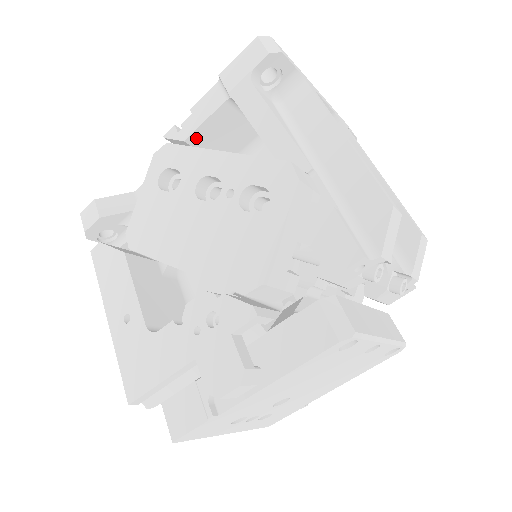
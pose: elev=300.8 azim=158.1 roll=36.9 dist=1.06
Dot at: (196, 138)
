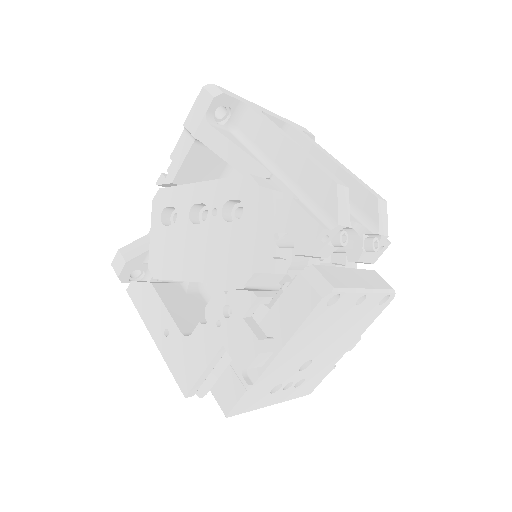
Dot at: (180, 178)
